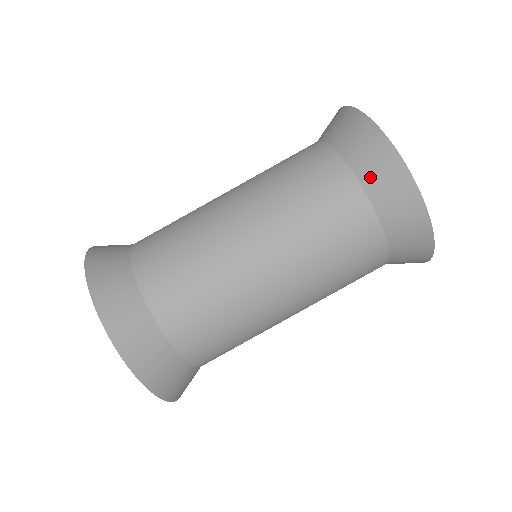
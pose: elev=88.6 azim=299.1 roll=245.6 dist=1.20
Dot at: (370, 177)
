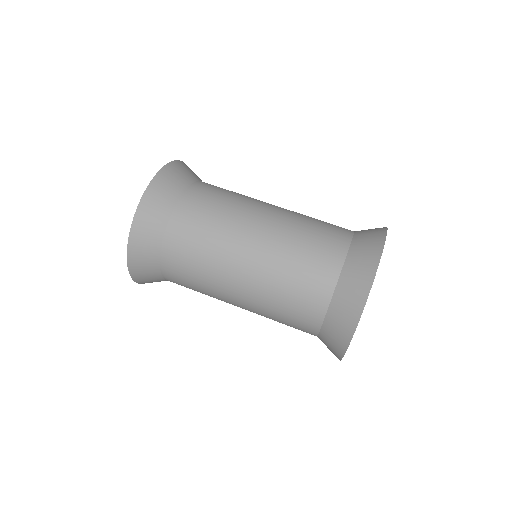
Dot at: (347, 278)
